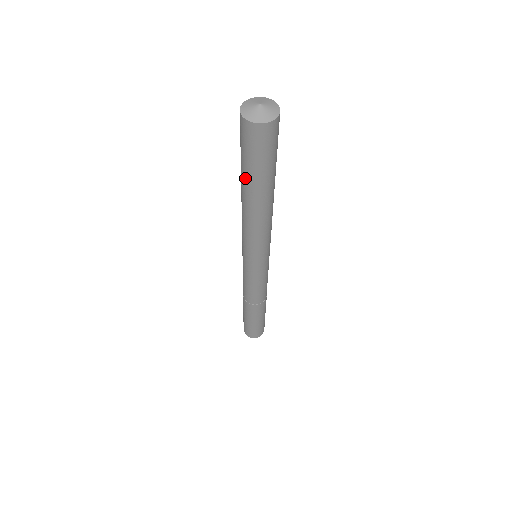
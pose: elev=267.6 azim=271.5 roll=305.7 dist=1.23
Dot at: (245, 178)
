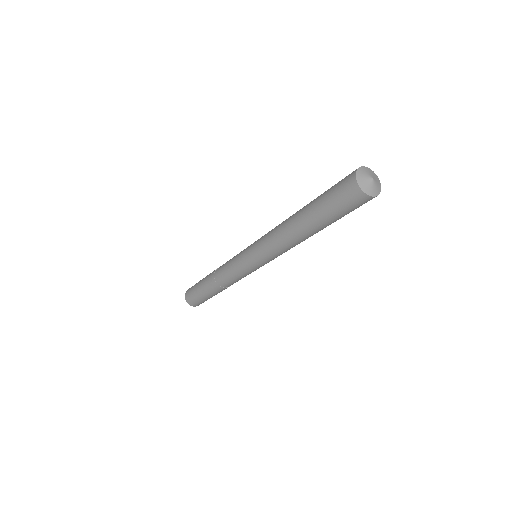
Dot at: (314, 212)
